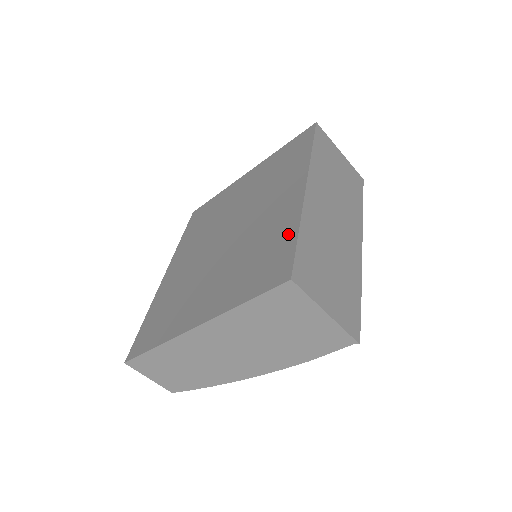
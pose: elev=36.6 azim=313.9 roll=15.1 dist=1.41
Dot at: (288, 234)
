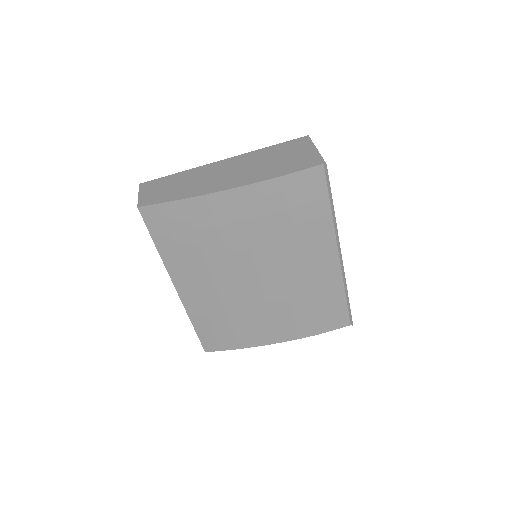
Dot at: occluded
